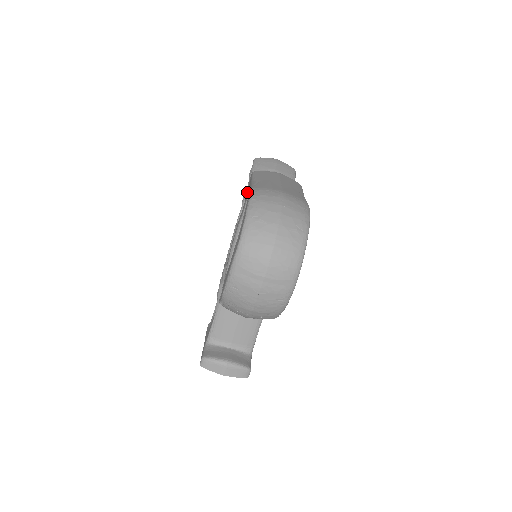
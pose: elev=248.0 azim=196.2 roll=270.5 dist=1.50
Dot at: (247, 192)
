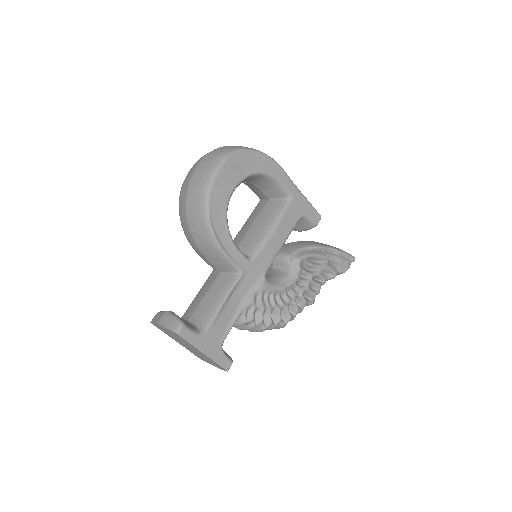
Dot at: occluded
